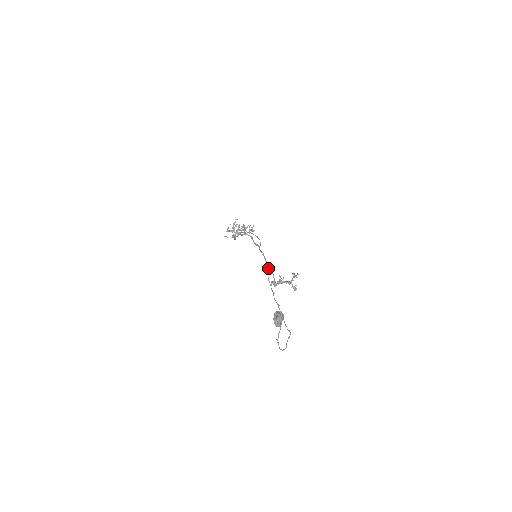
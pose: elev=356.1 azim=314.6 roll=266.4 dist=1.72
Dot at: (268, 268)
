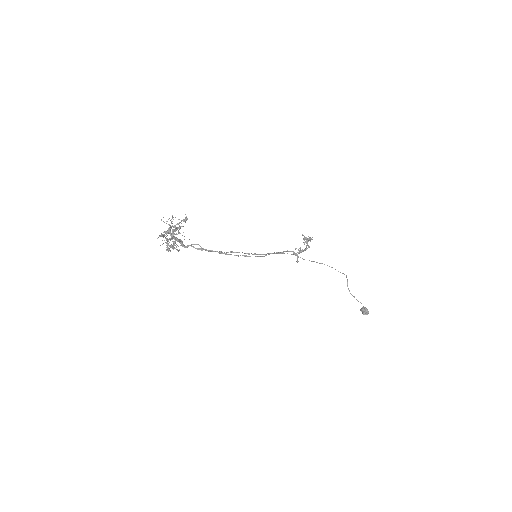
Dot at: (279, 253)
